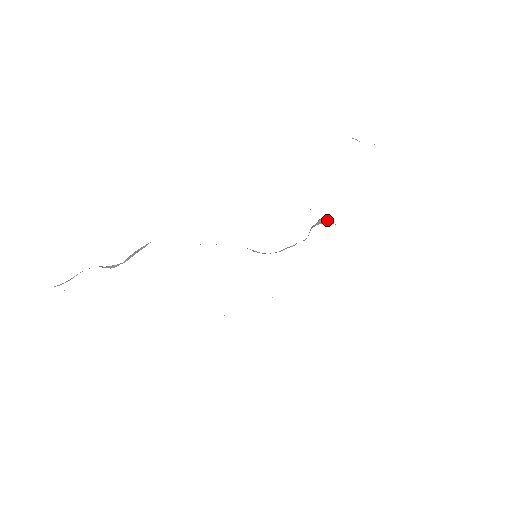
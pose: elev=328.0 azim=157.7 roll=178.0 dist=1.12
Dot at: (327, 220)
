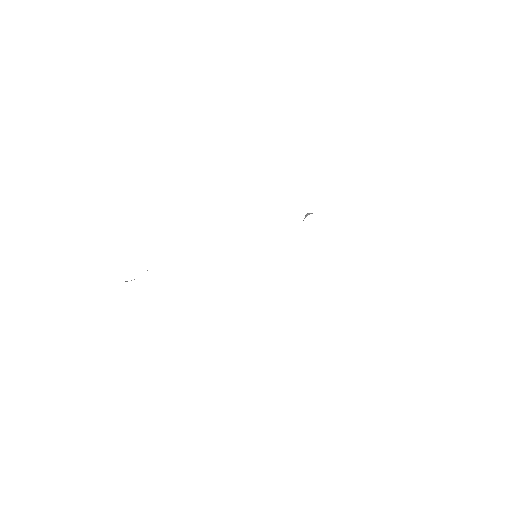
Dot at: (312, 213)
